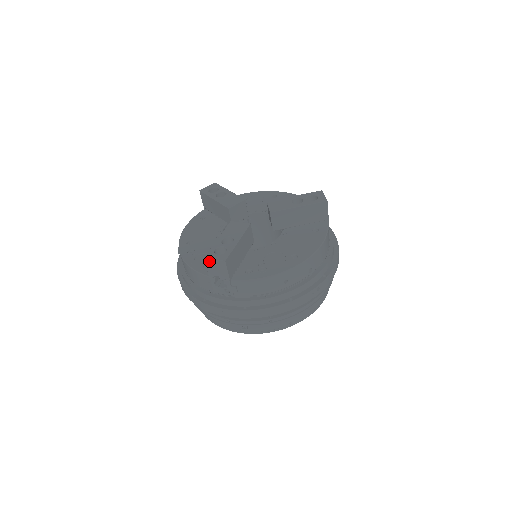
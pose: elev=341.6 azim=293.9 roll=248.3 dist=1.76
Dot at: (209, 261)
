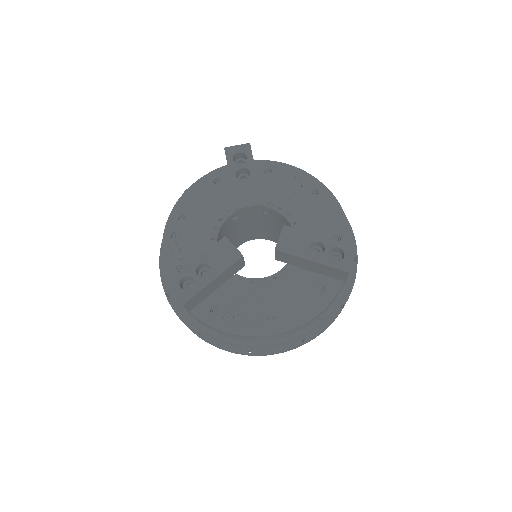
Dot at: (170, 290)
